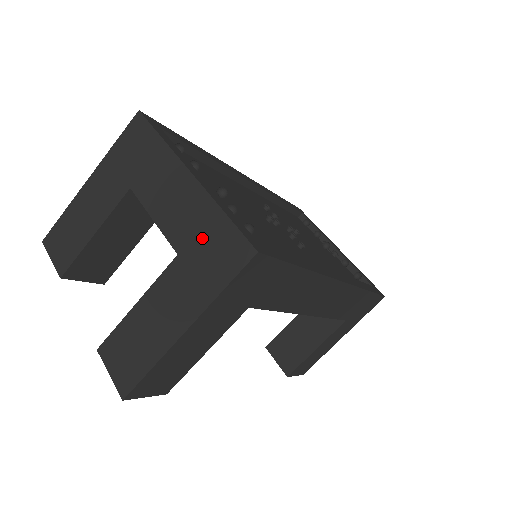
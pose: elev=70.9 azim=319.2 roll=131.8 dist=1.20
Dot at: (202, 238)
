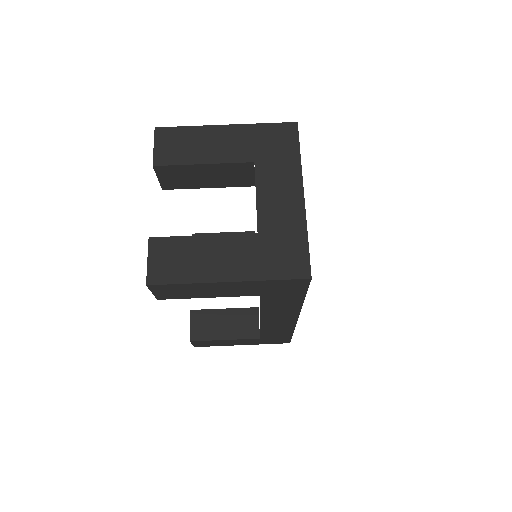
Dot at: (282, 239)
